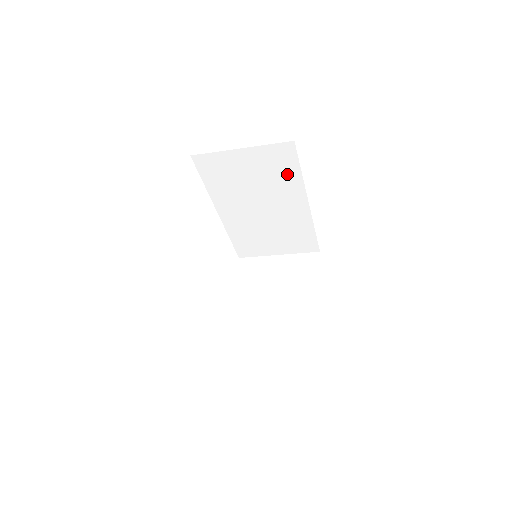
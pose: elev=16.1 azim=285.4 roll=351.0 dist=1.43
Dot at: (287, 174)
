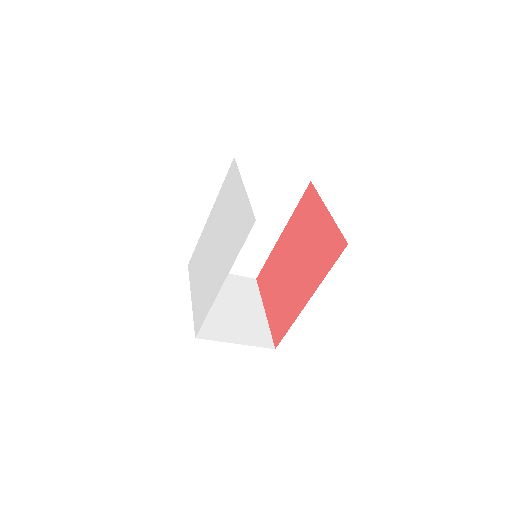
Dot at: (286, 203)
